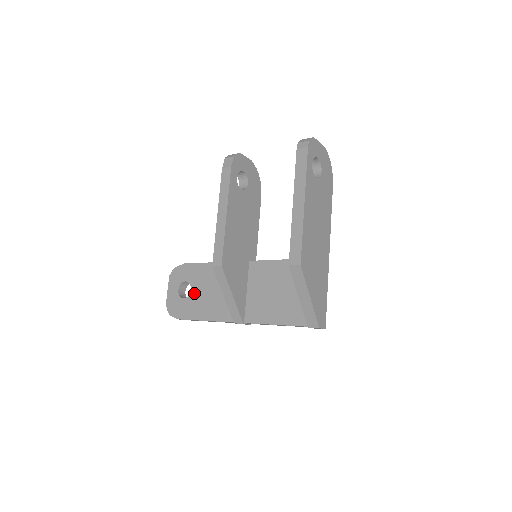
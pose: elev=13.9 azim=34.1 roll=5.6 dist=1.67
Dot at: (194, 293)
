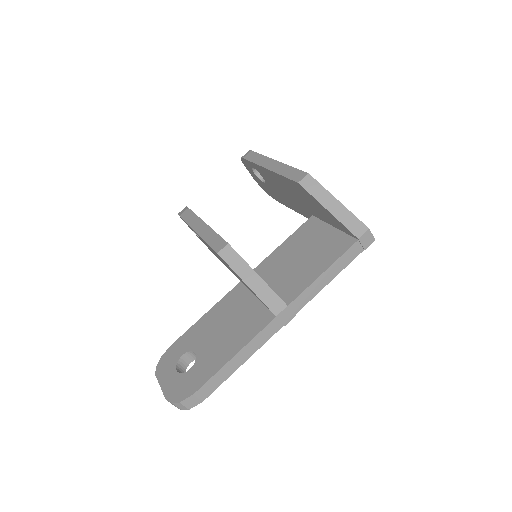
Dot at: (202, 351)
